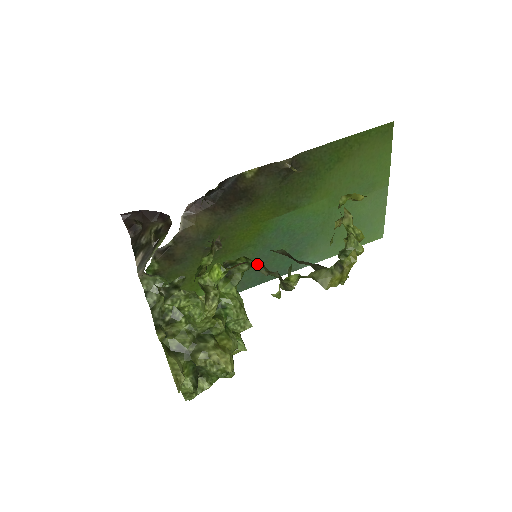
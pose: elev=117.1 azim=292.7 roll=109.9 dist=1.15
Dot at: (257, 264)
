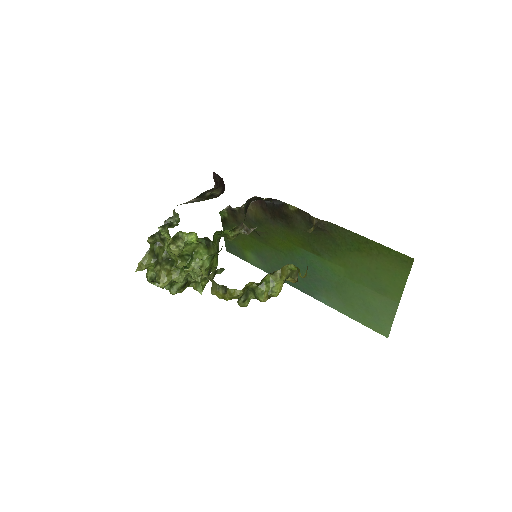
Dot at: occluded
